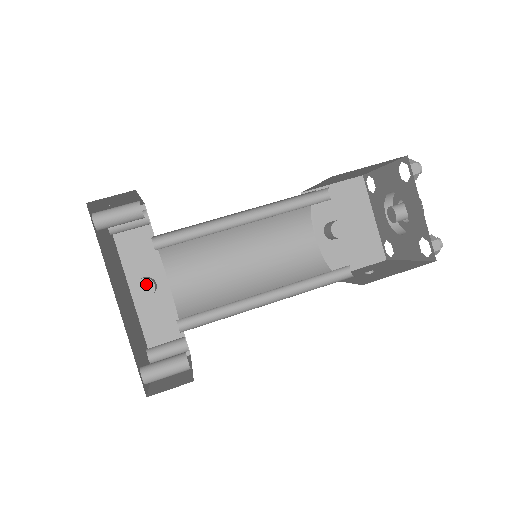
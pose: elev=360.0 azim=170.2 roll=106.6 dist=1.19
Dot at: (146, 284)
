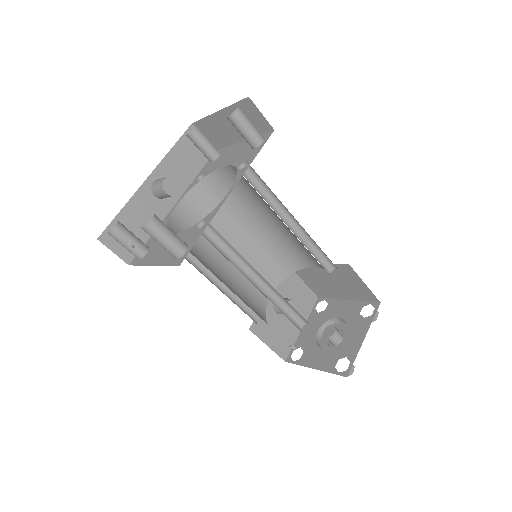
Dot at: (175, 185)
